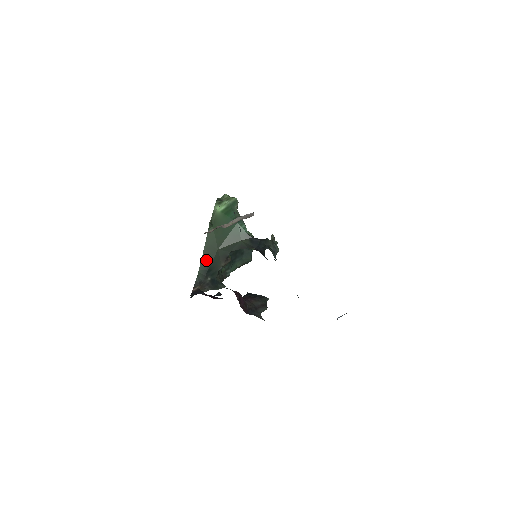
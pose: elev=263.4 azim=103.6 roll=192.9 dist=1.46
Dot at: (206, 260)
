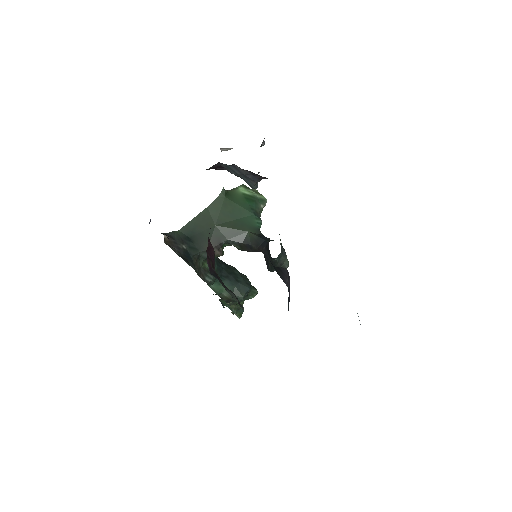
Dot at: (194, 226)
